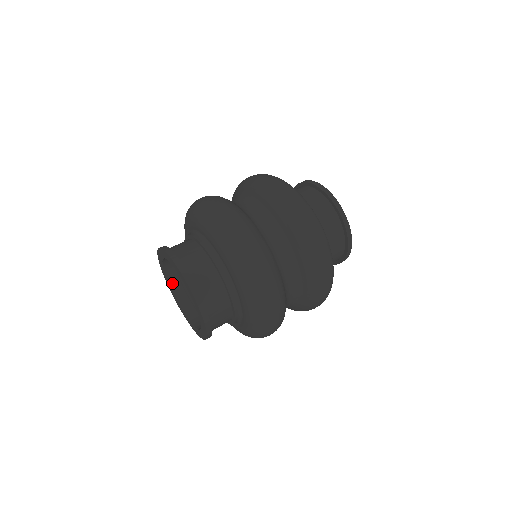
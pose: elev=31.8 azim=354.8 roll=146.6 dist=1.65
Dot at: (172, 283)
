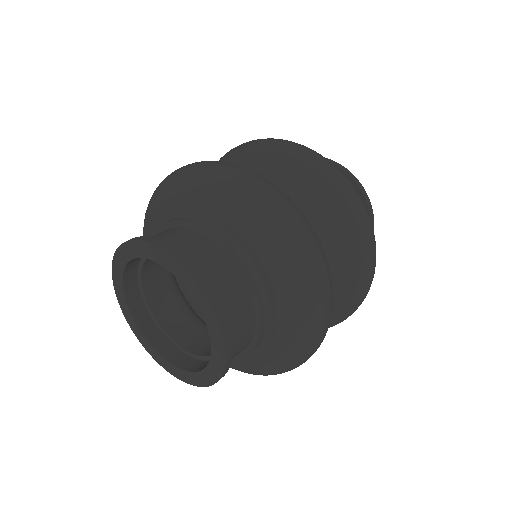
Dot at: (127, 282)
